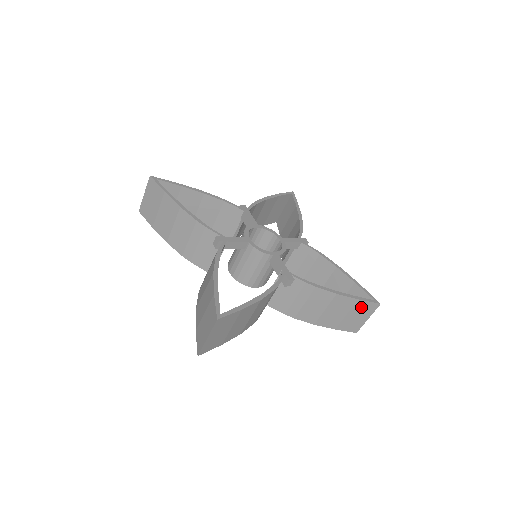
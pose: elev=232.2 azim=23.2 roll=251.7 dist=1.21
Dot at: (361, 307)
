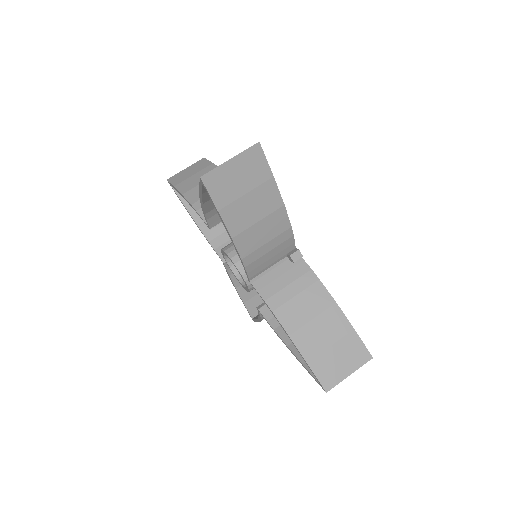
Dot at: (351, 346)
